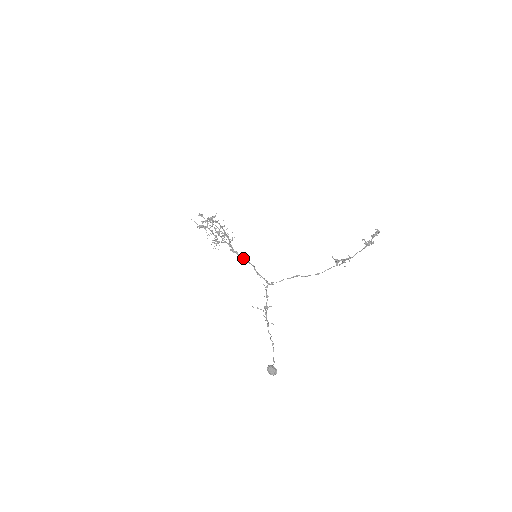
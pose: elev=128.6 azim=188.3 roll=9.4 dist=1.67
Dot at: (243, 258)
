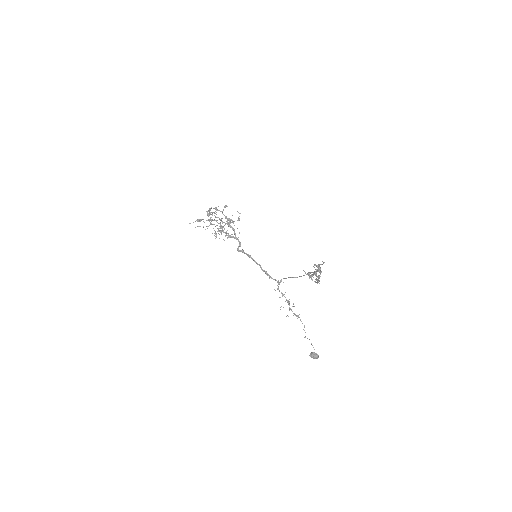
Dot at: occluded
